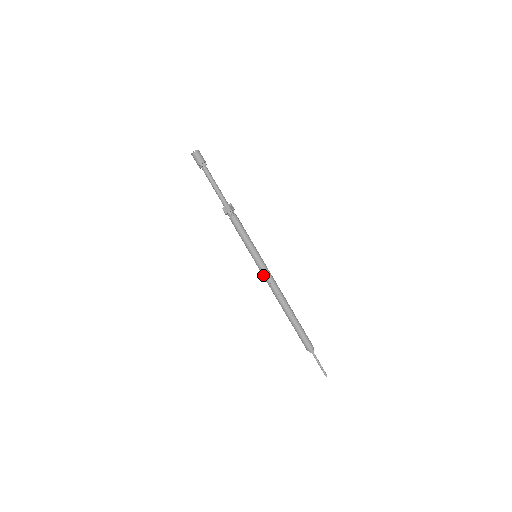
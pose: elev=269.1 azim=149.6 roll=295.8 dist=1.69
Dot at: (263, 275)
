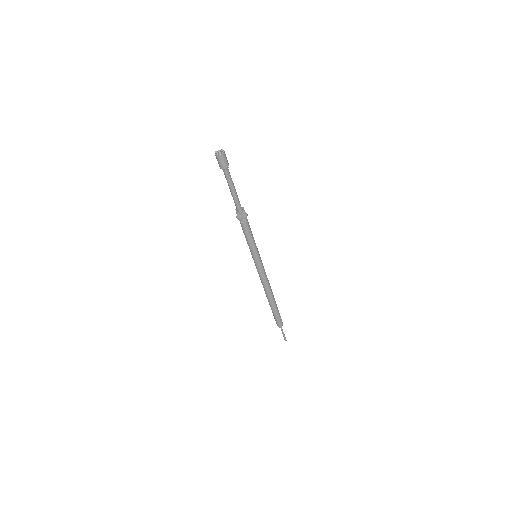
Dot at: occluded
